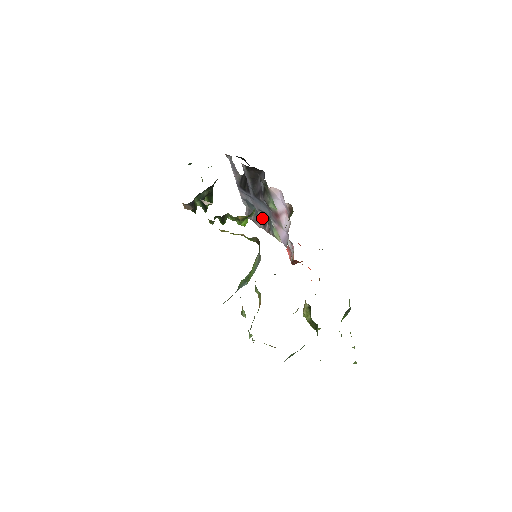
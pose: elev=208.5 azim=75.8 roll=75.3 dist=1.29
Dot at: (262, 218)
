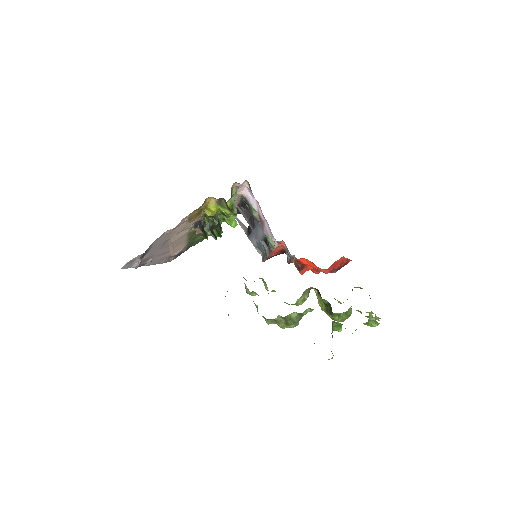
Dot at: (267, 248)
